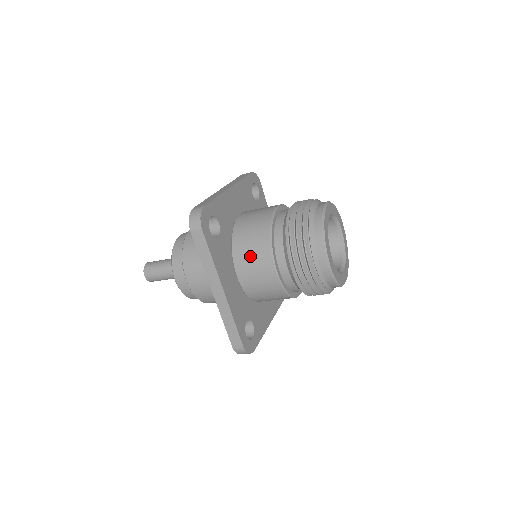
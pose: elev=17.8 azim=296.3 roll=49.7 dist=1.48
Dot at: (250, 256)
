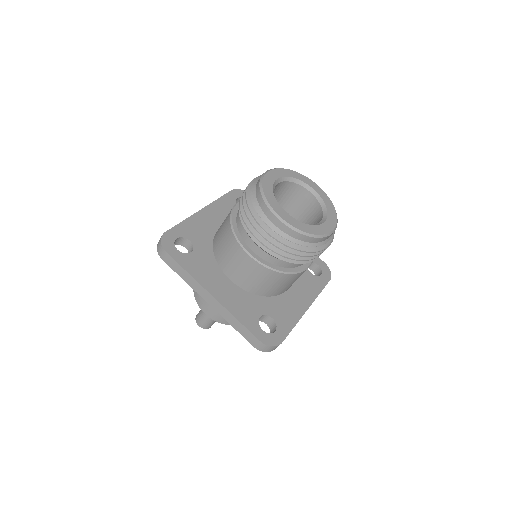
Dot at: (227, 255)
